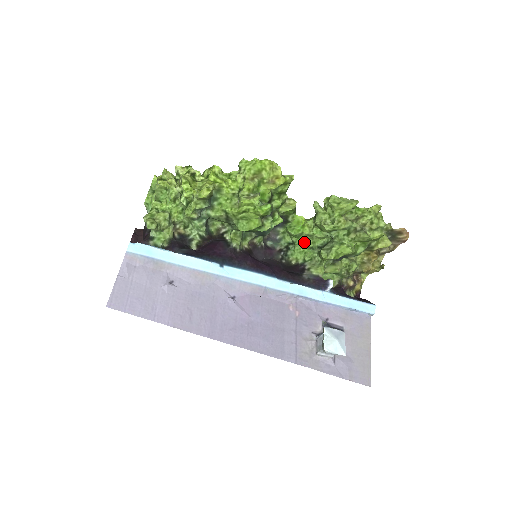
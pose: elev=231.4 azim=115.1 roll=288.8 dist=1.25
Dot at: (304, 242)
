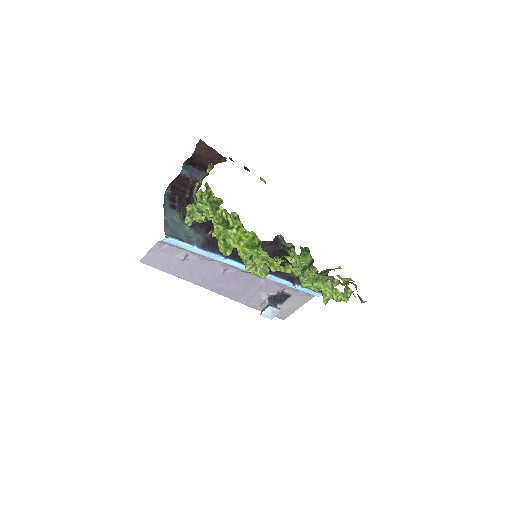
Dot at: occluded
